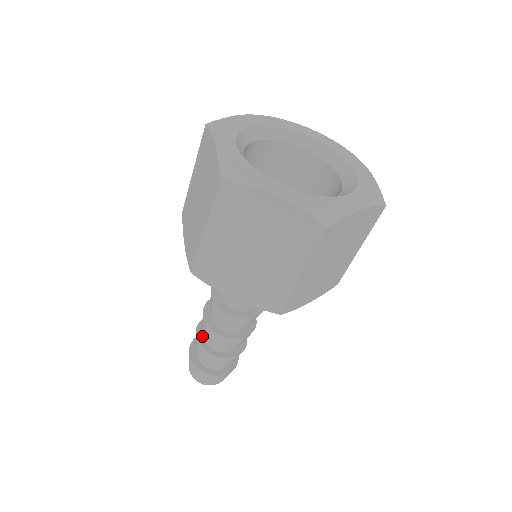
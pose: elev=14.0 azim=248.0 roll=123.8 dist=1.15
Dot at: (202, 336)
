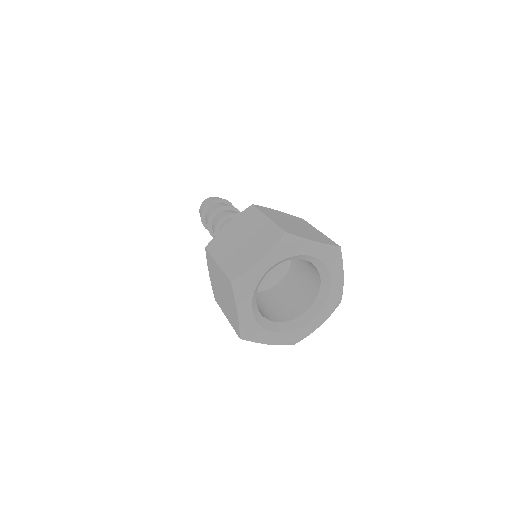
Dot at: occluded
